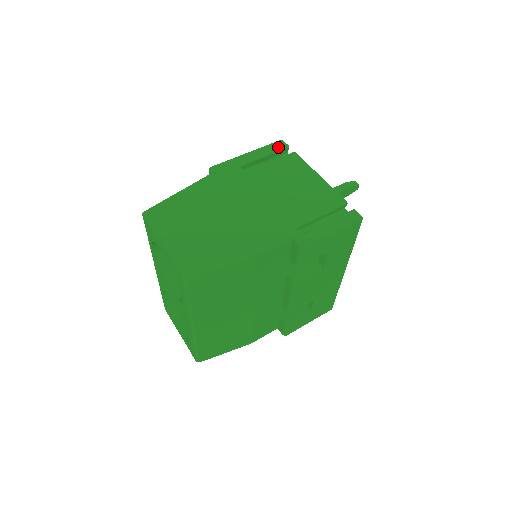
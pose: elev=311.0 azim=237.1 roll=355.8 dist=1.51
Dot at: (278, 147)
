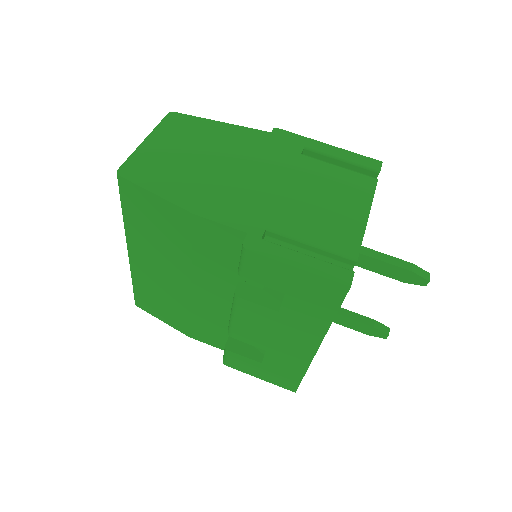
Dot at: (367, 163)
